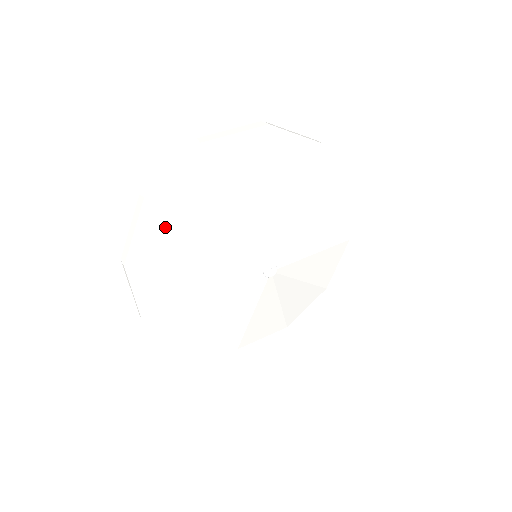
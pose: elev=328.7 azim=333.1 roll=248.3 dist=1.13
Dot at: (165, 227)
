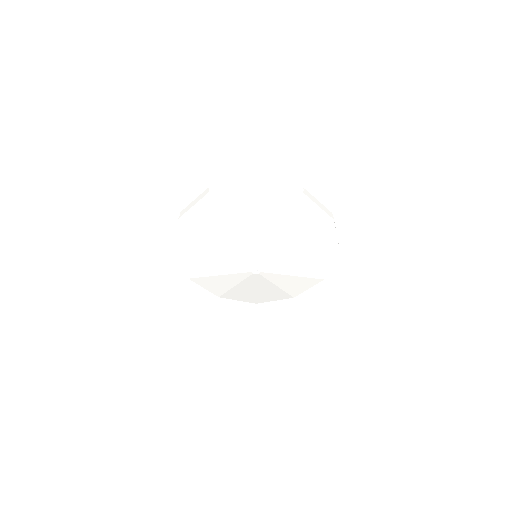
Dot at: (211, 213)
